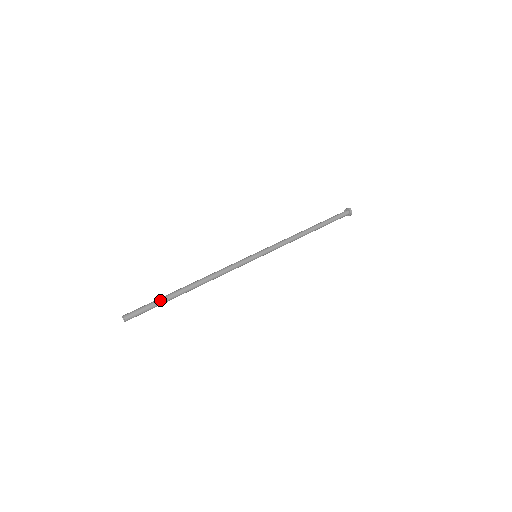
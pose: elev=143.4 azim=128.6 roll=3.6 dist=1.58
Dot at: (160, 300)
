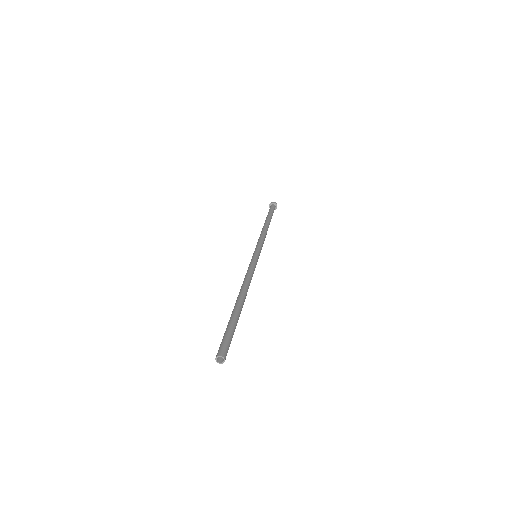
Dot at: (231, 322)
